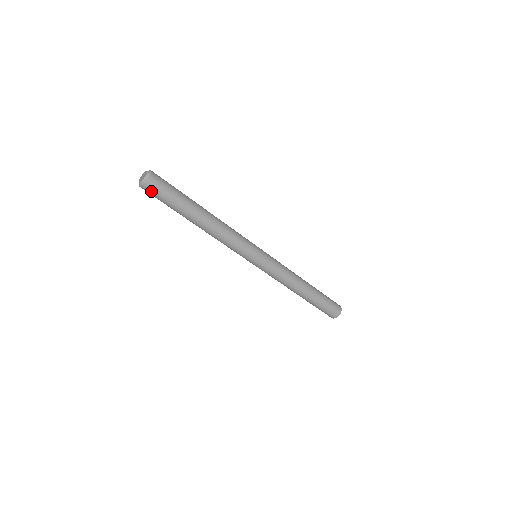
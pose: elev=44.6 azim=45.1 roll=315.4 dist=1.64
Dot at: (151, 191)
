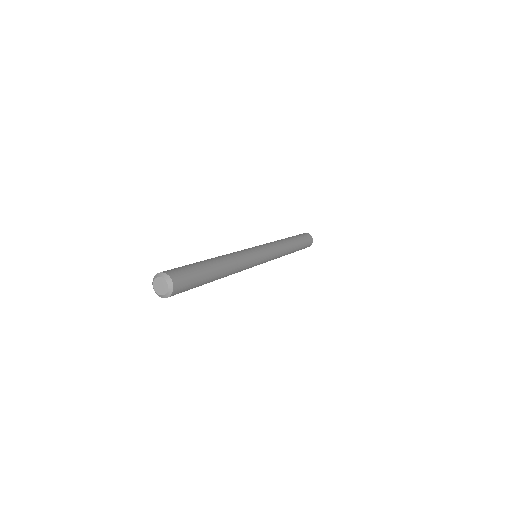
Dot at: (179, 292)
